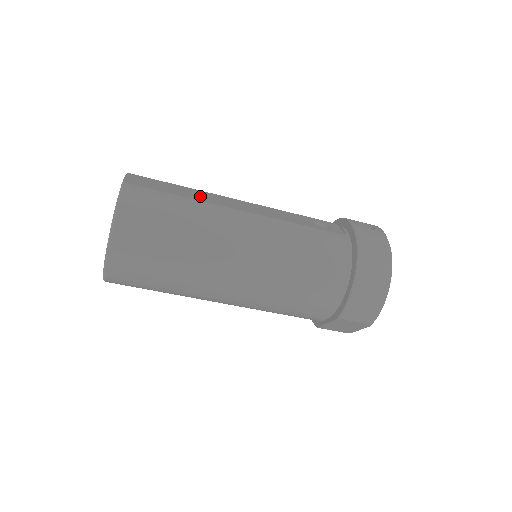
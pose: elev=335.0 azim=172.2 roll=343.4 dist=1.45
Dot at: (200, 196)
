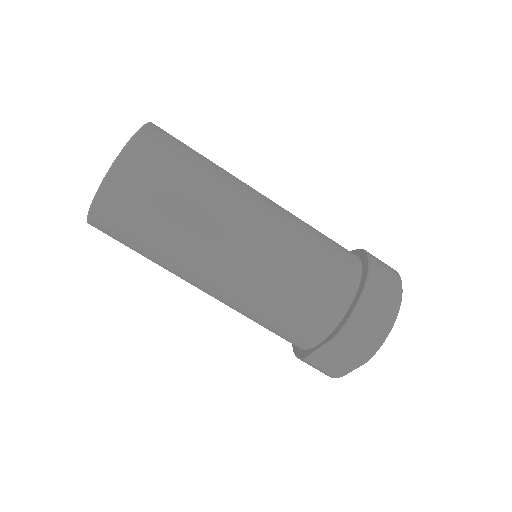
Dot at: occluded
